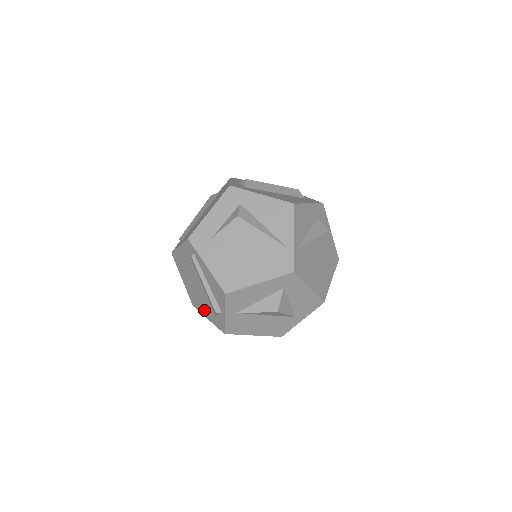
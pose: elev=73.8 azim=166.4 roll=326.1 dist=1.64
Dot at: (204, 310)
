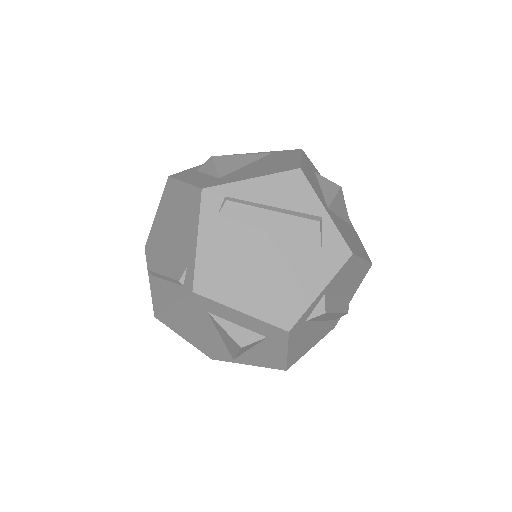
Dot at: (305, 285)
